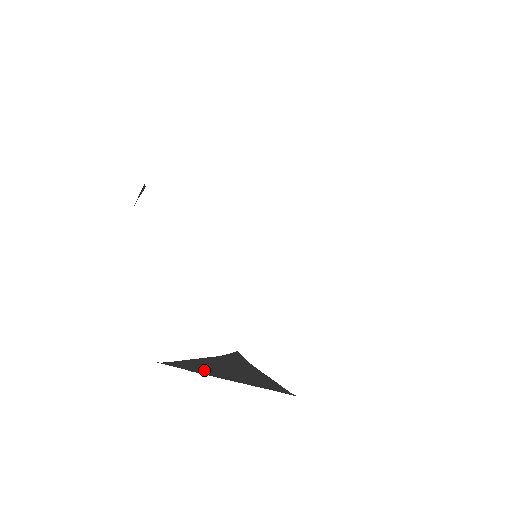
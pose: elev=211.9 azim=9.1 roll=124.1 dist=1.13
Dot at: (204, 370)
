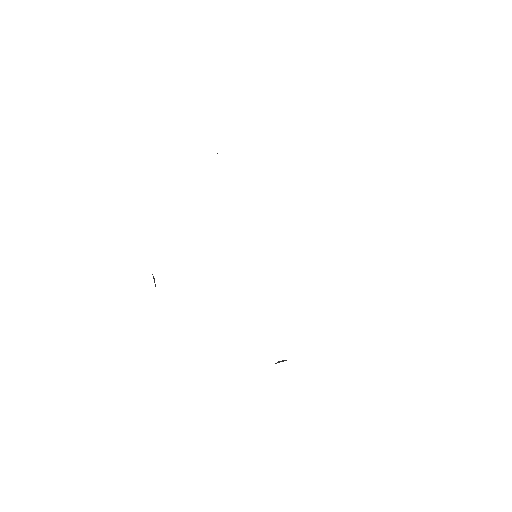
Dot at: occluded
